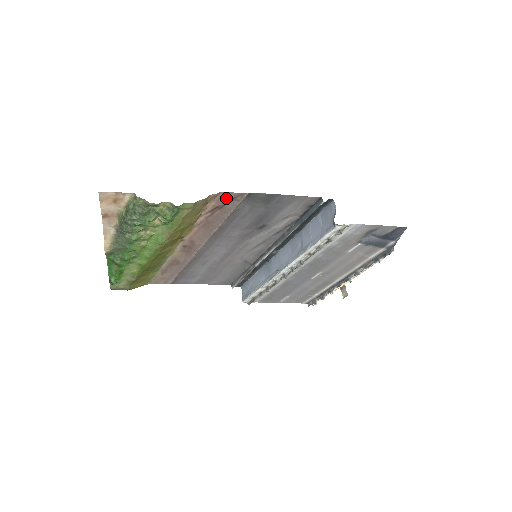
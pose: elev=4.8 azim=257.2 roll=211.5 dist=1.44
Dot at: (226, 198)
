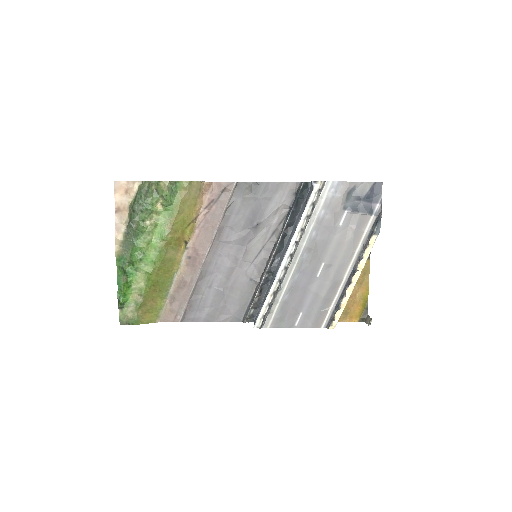
Dot at: (218, 189)
